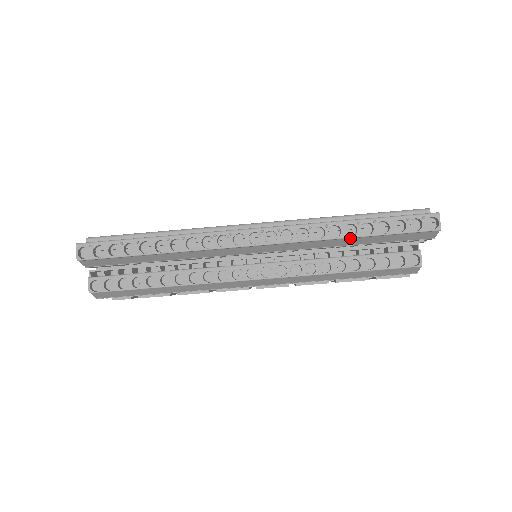
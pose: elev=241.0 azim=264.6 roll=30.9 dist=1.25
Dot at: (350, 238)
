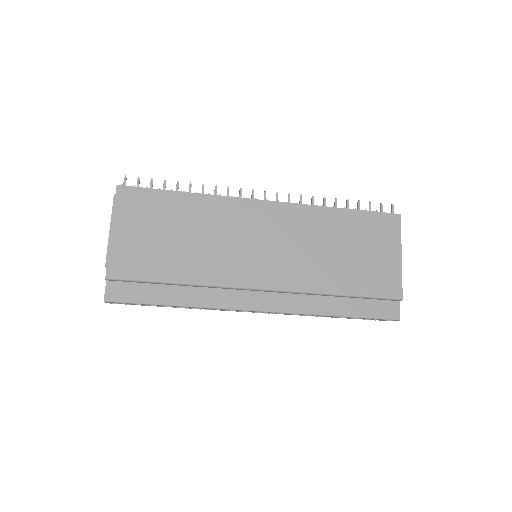
Dot at: occluded
